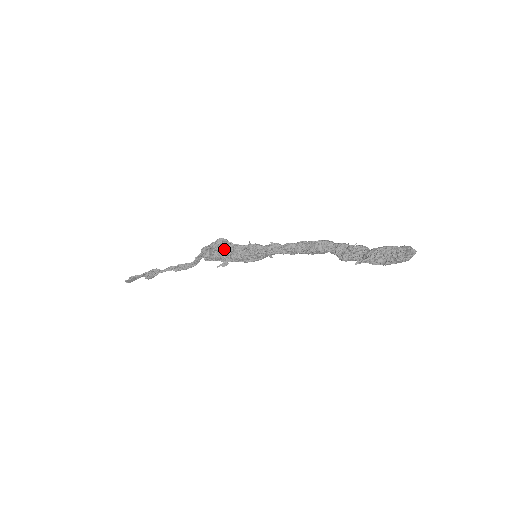
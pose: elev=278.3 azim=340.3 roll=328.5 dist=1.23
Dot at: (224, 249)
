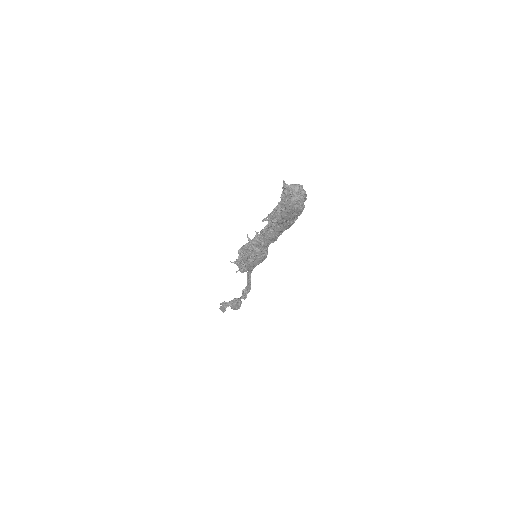
Dot at: occluded
